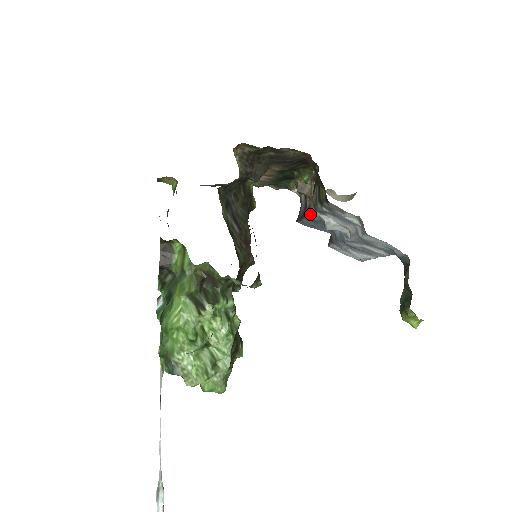
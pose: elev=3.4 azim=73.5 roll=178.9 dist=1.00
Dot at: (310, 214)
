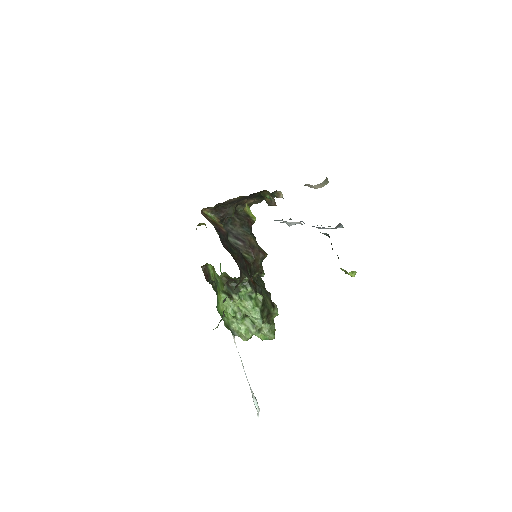
Dot at: occluded
